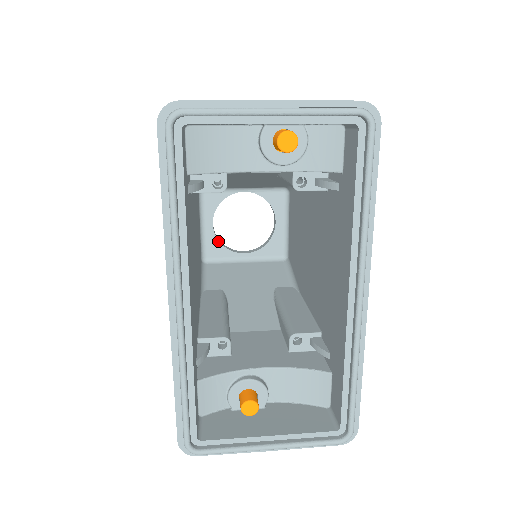
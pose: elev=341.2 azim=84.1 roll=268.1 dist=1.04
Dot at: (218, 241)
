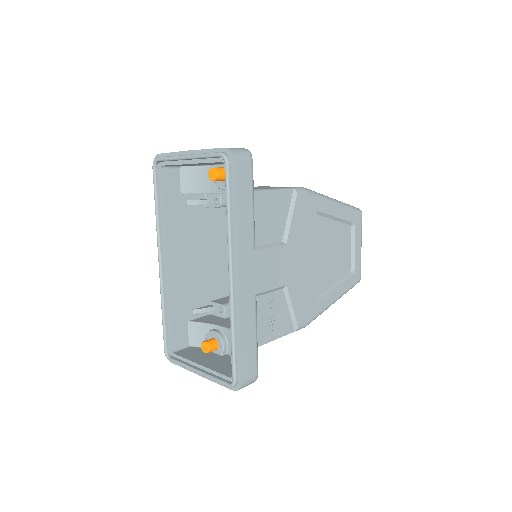
Dot at: occluded
